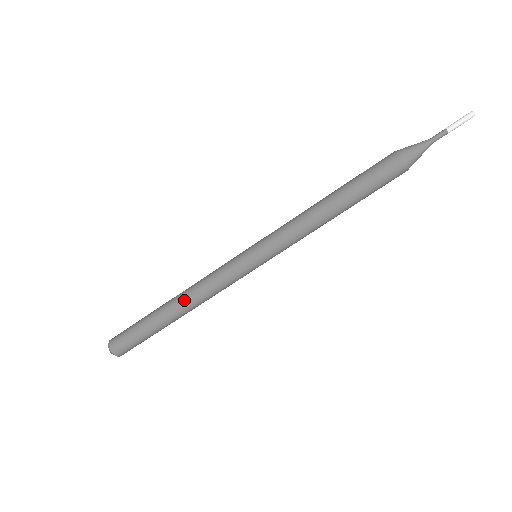
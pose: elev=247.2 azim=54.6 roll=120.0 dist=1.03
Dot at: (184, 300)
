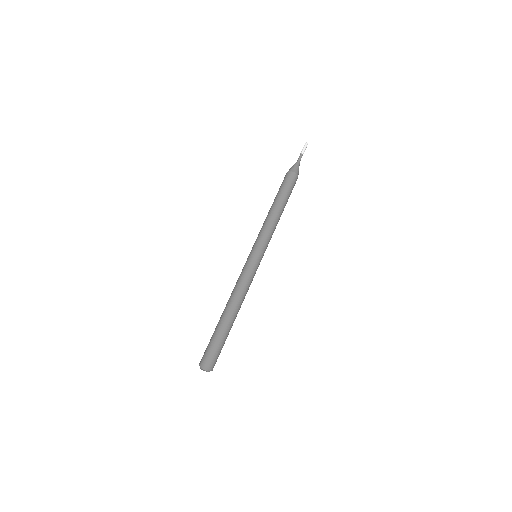
Dot at: (230, 301)
